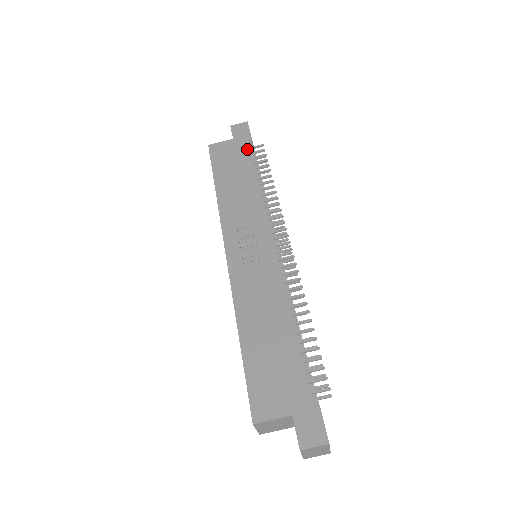
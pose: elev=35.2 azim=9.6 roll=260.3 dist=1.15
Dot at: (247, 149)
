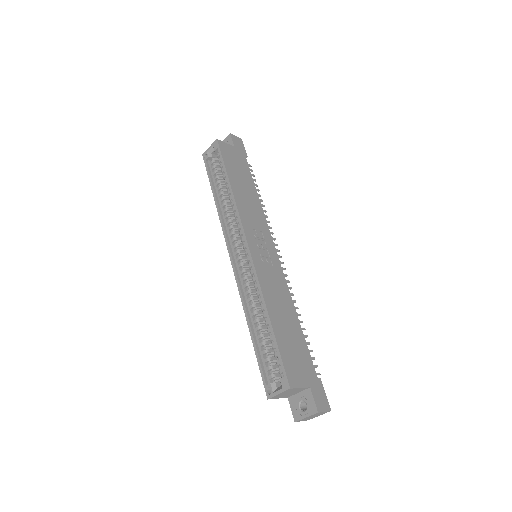
Dot at: (246, 163)
